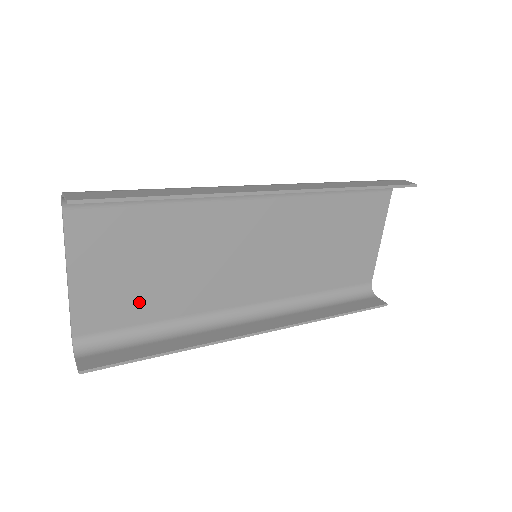
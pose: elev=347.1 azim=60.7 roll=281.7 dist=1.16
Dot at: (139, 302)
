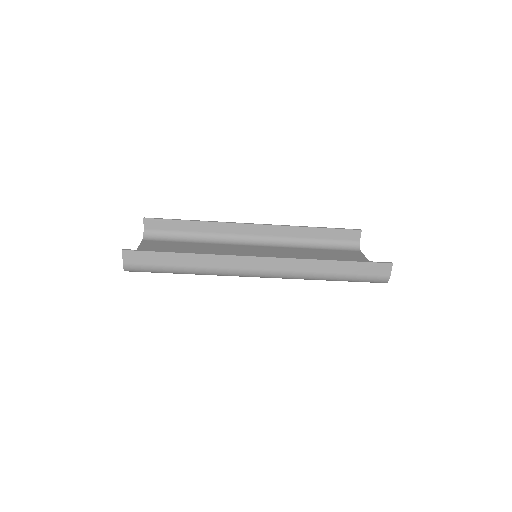
Dot at: occluded
